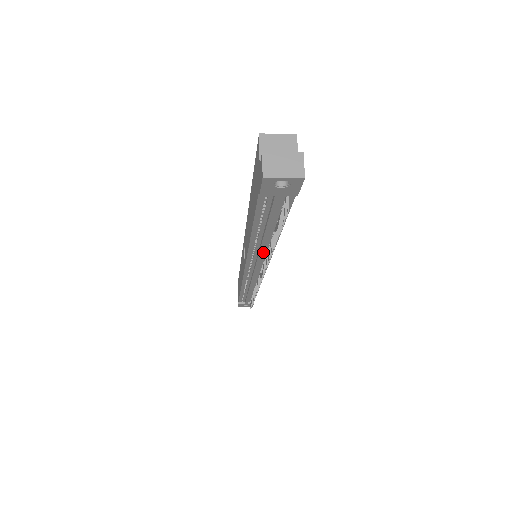
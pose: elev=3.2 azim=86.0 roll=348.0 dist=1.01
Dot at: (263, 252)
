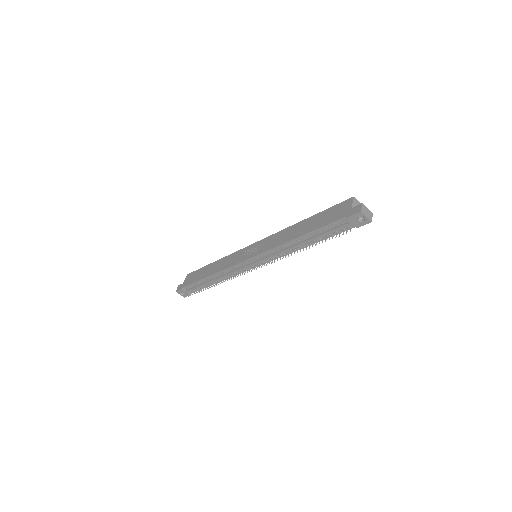
Dot at: (287, 251)
